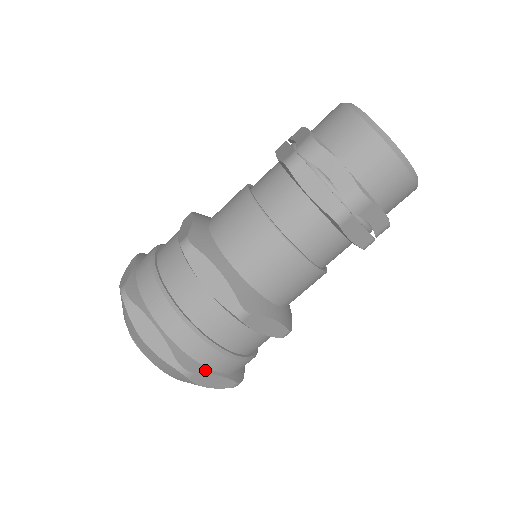
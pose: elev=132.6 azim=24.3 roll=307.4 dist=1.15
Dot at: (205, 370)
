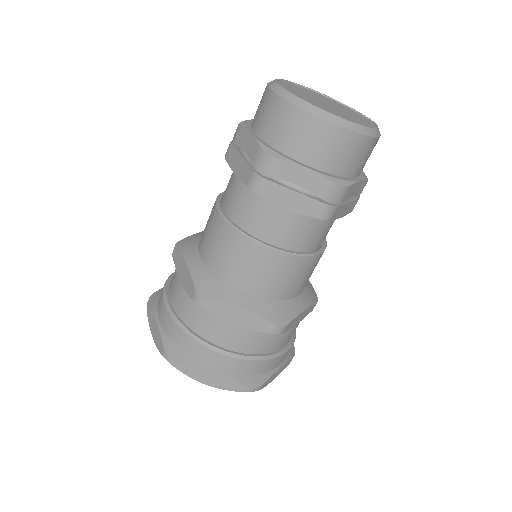
Dot at: (269, 375)
